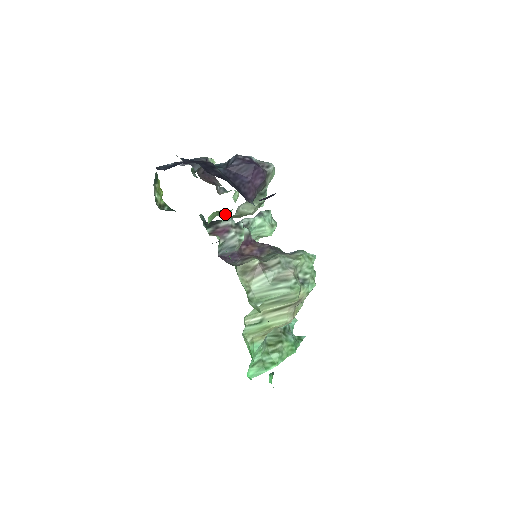
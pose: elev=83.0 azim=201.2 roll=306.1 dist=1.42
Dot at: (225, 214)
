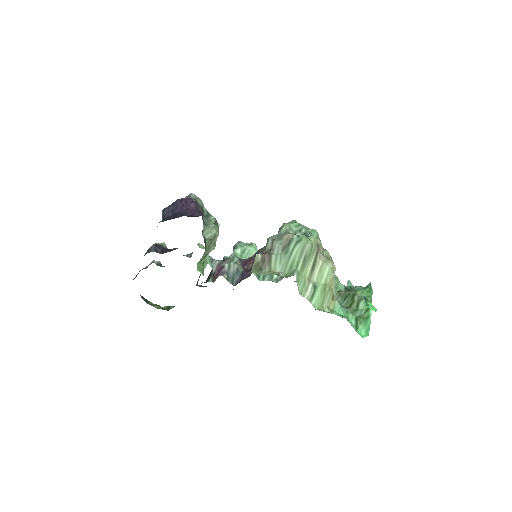
Dot at: (208, 263)
